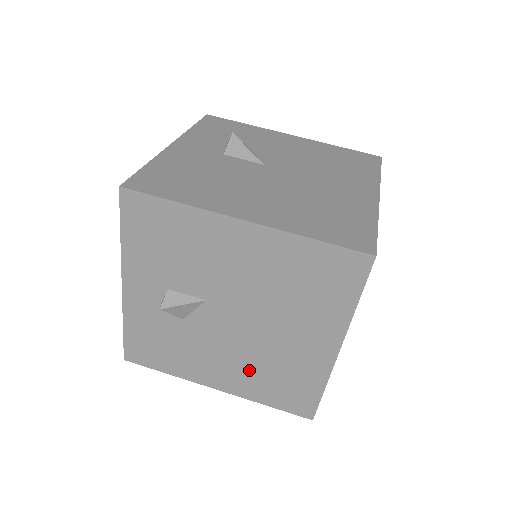
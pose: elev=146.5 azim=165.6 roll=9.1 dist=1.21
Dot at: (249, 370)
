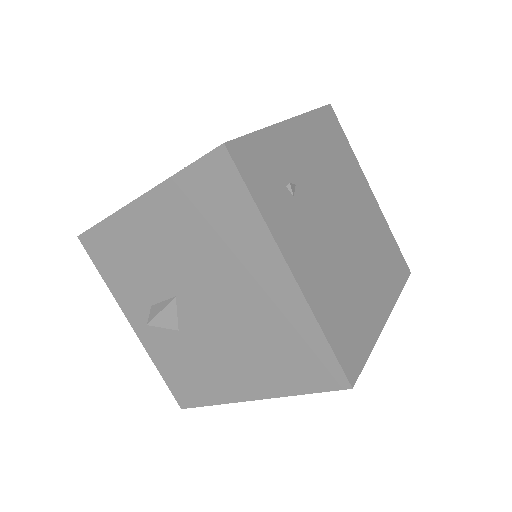
Dot at: (255, 355)
